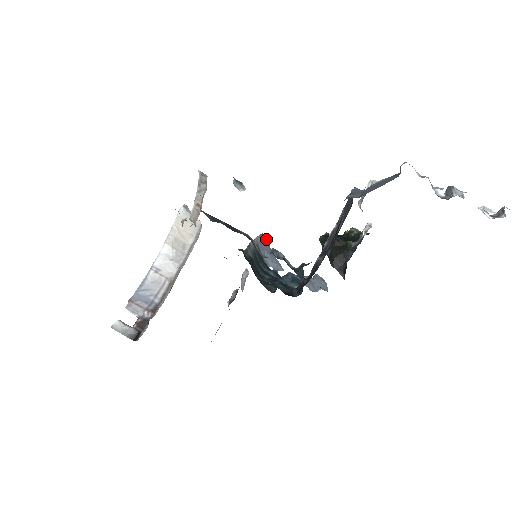
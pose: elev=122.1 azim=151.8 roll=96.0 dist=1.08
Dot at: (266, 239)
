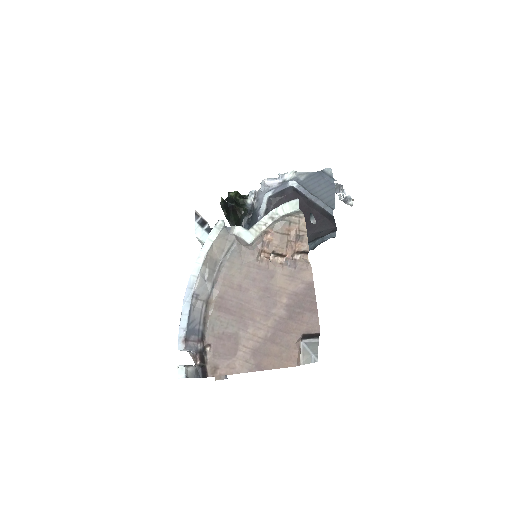
Dot at: occluded
